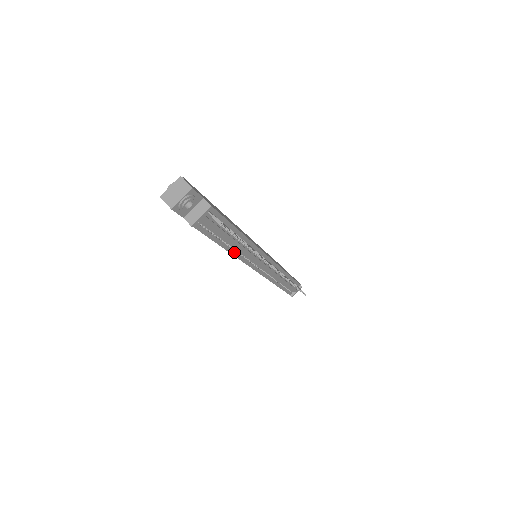
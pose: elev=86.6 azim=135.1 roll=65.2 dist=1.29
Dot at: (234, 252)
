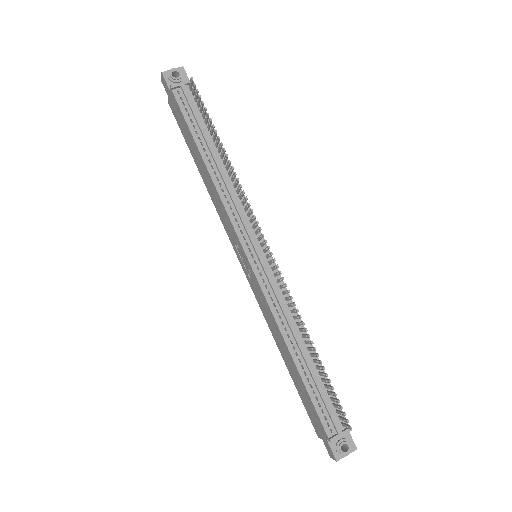
Dot at: (215, 179)
